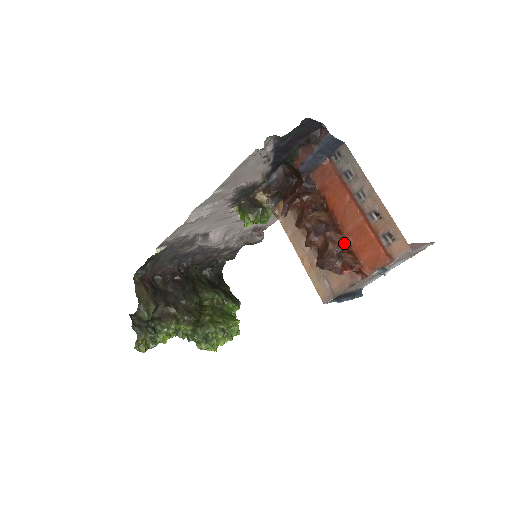
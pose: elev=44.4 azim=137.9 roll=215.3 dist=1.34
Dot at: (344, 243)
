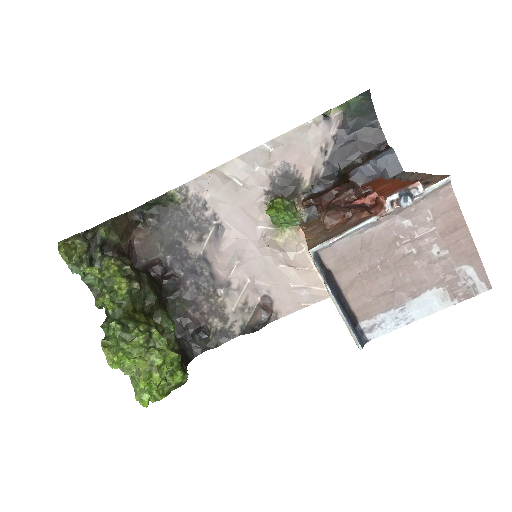
Dot at: (368, 187)
